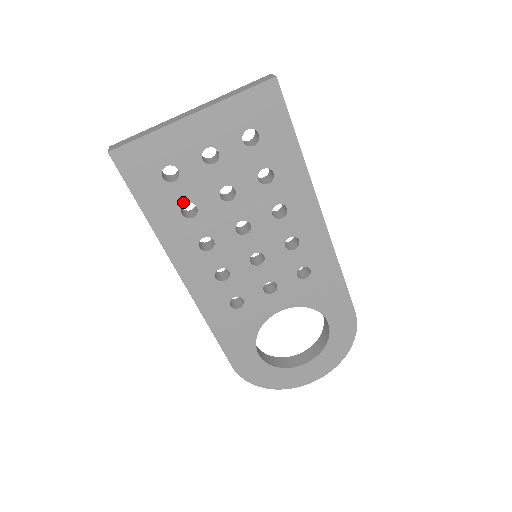
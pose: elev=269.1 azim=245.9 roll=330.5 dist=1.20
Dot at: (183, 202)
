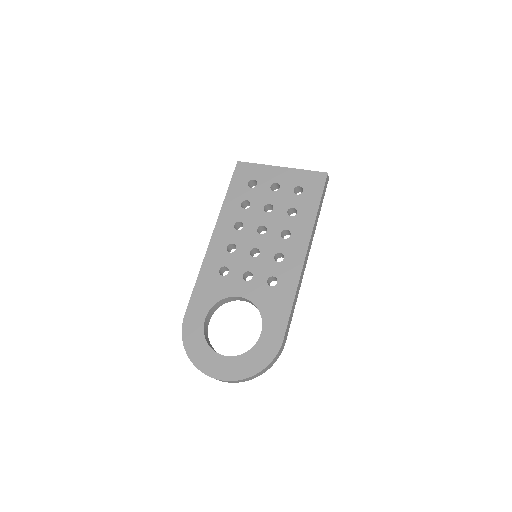
Dot at: (247, 199)
